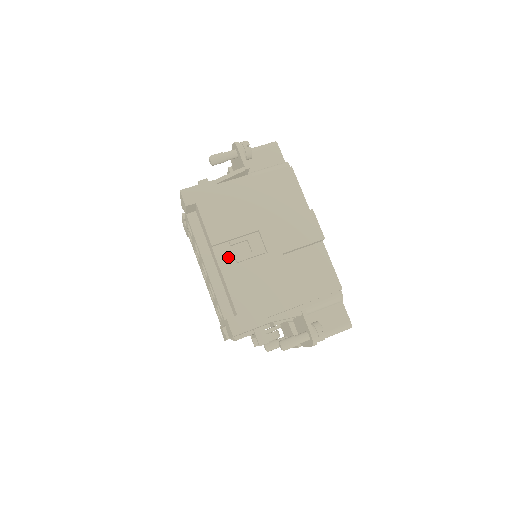
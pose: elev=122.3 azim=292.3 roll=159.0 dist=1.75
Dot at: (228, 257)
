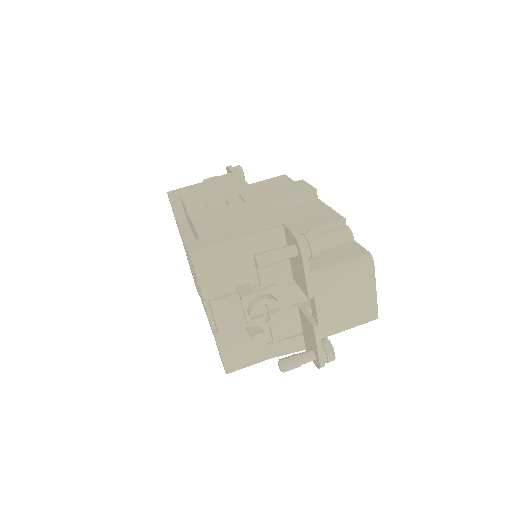
Dot at: occluded
